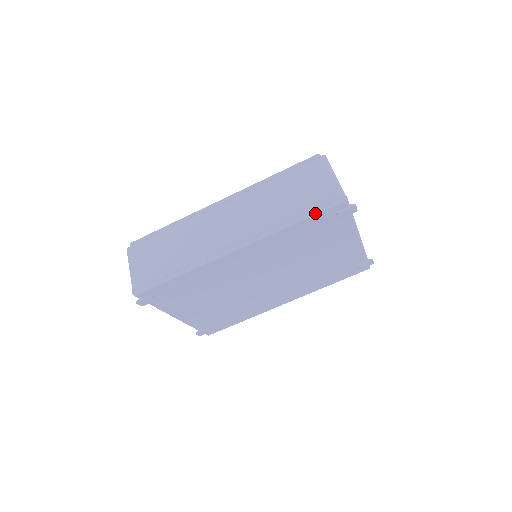
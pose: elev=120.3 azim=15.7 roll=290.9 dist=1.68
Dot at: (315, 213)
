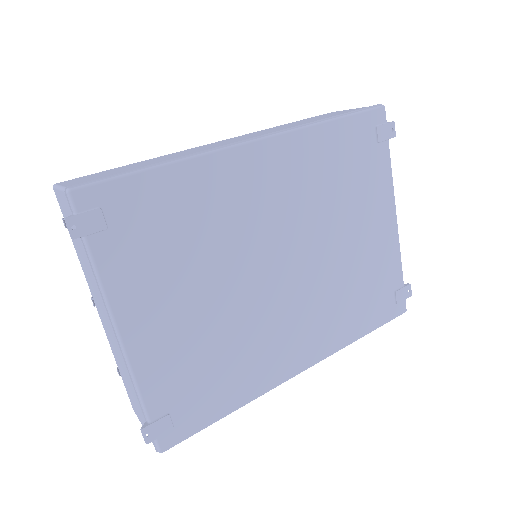
Dot at: (353, 113)
